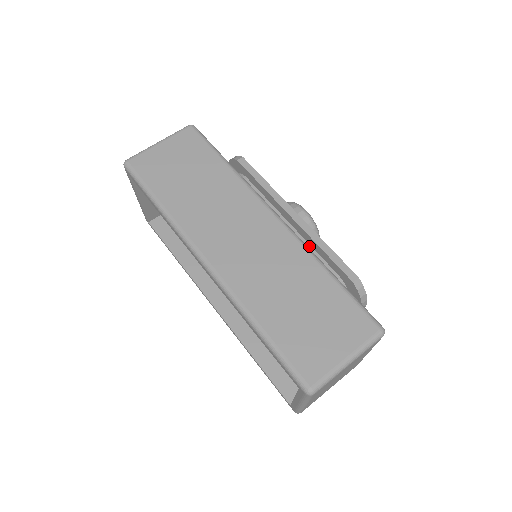
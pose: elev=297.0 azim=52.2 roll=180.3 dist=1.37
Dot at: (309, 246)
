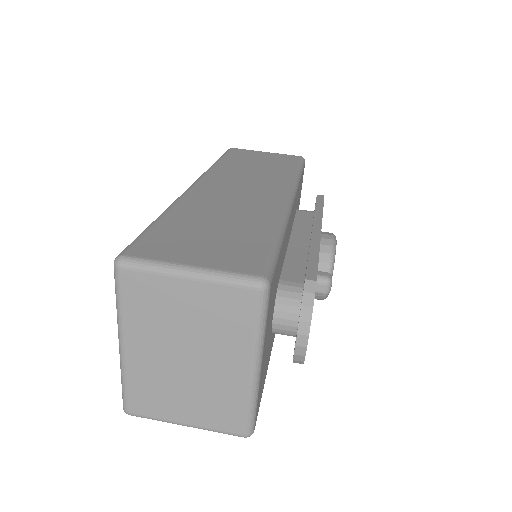
Dot at: (306, 258)
